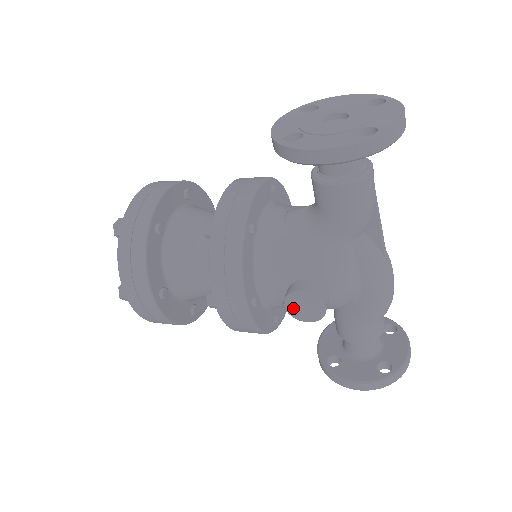
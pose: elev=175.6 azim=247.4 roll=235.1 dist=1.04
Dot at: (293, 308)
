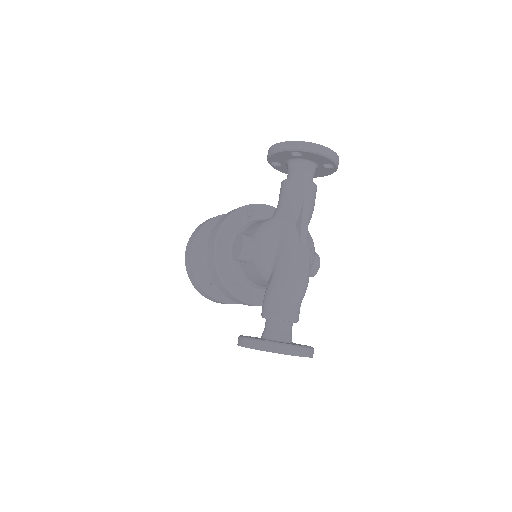
Dot at: (234, 248)
